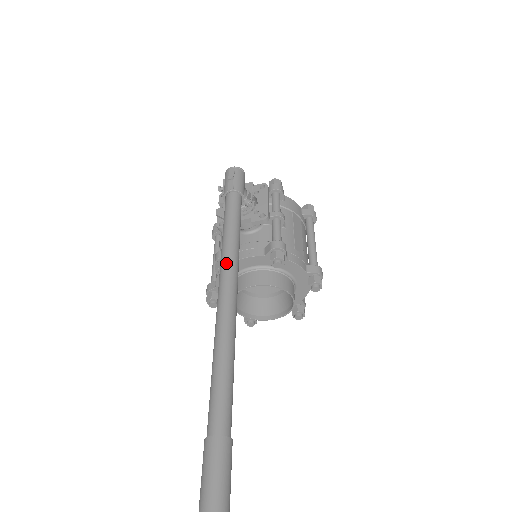
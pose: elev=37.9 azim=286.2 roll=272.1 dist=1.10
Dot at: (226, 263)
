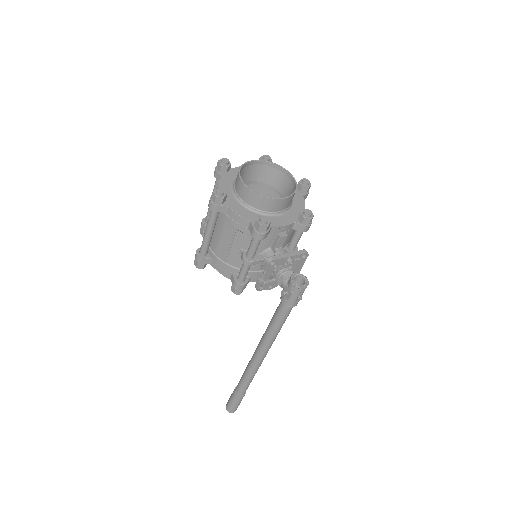
Dot at: (270, 346)
